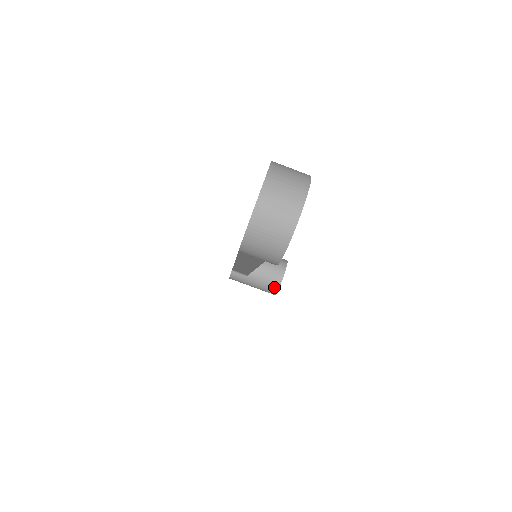
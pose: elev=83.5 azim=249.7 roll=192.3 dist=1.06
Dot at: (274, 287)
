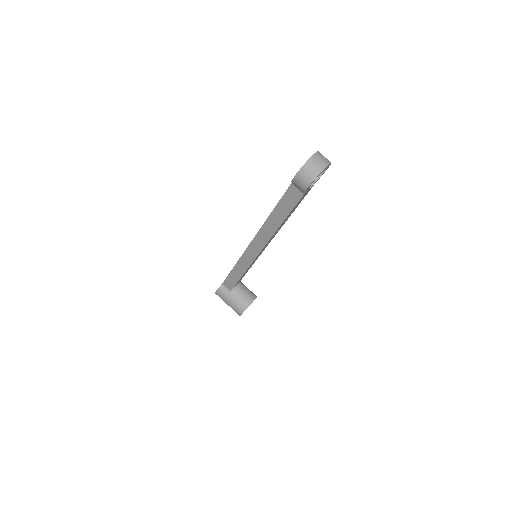
Dot at: (244, 306)
